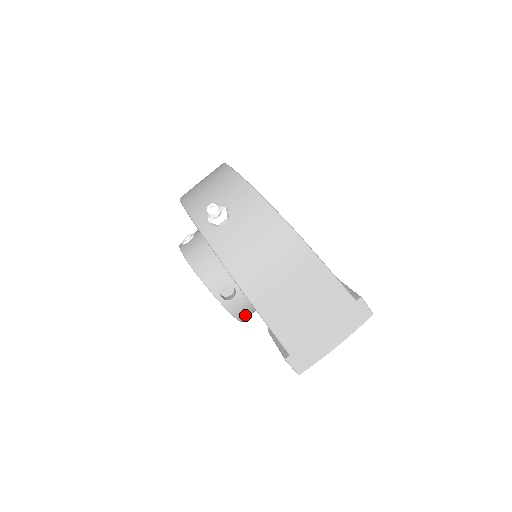
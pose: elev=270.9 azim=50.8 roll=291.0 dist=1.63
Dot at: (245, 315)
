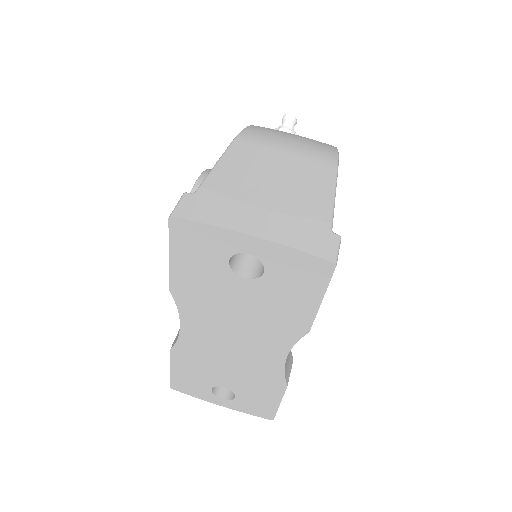
Dot at: occluded
